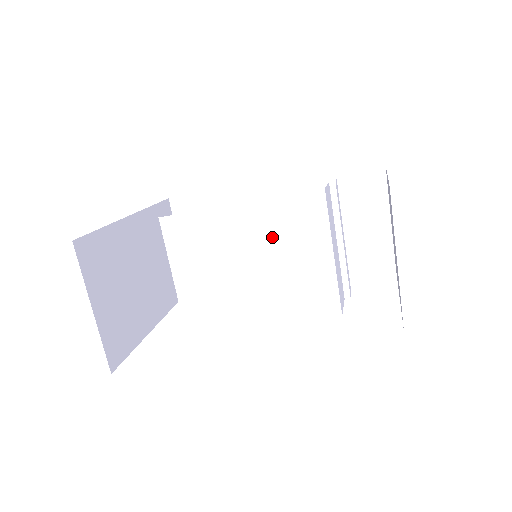
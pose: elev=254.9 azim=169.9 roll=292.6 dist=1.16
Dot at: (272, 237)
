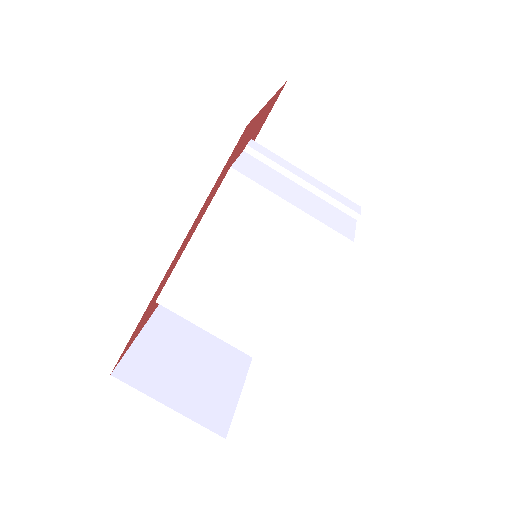
Dot at: (236, 239)
